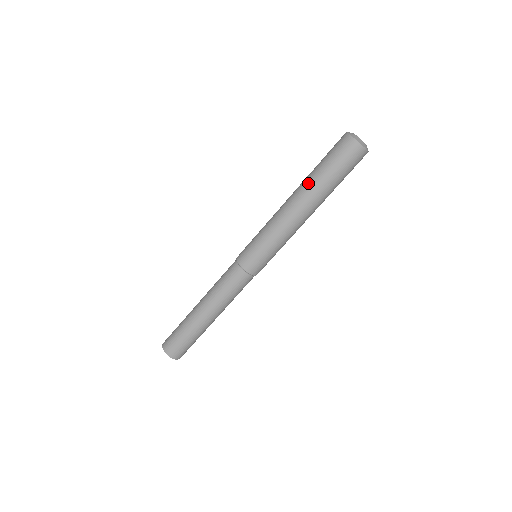
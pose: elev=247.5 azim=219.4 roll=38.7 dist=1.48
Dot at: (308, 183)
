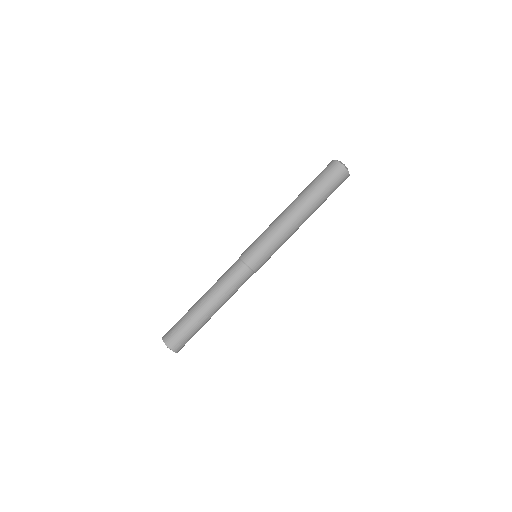
Dot at: (301, 193)
